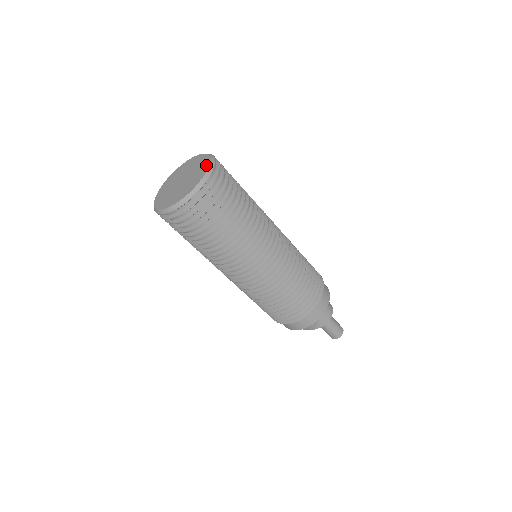
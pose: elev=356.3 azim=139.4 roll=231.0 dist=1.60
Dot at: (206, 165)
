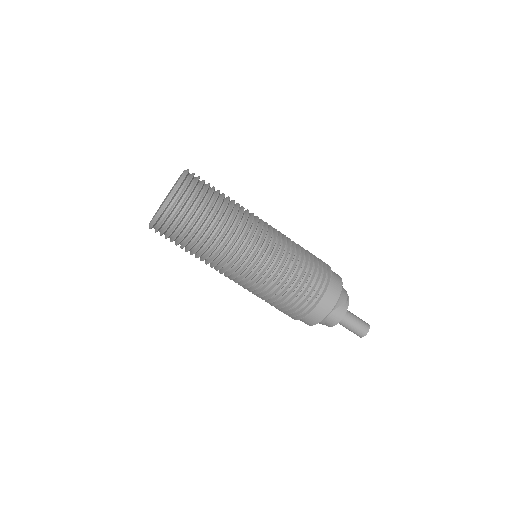
Dot at: (170, 193)
